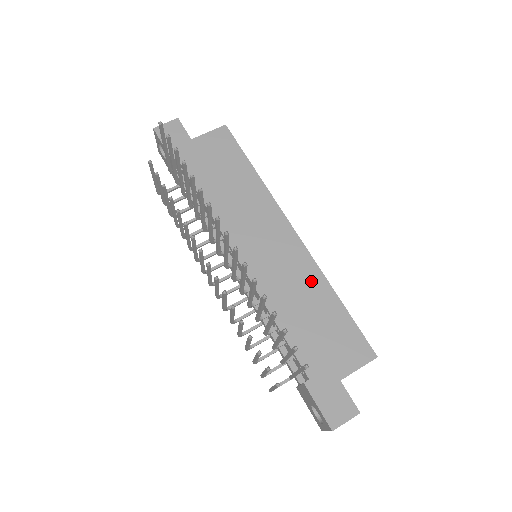
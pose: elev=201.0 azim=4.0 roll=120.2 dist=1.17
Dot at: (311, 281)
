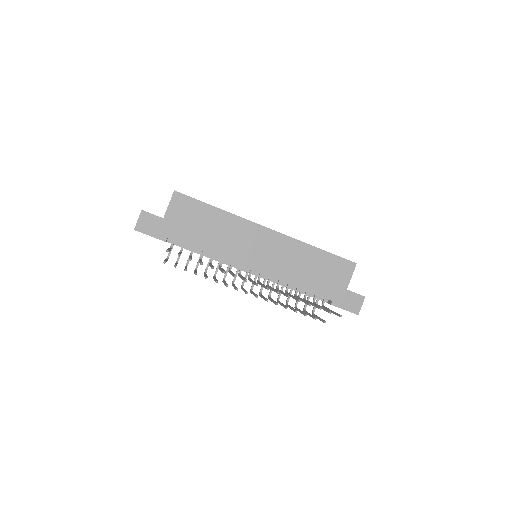
Dot at: (298, 251)
